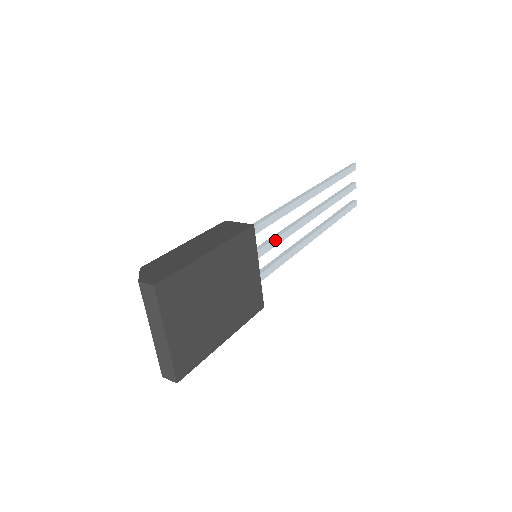
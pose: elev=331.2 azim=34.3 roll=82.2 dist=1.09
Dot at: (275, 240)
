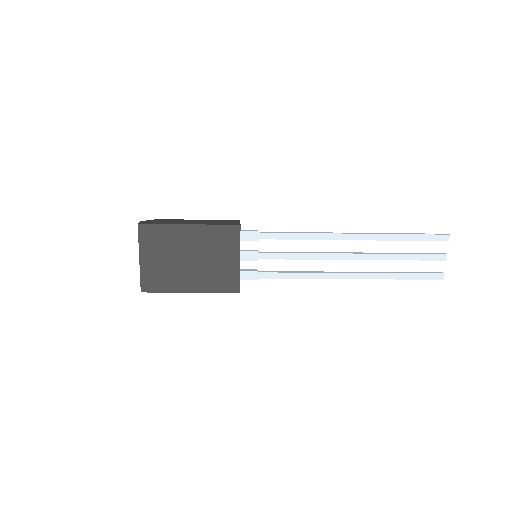
Dot at: (285, 254)
